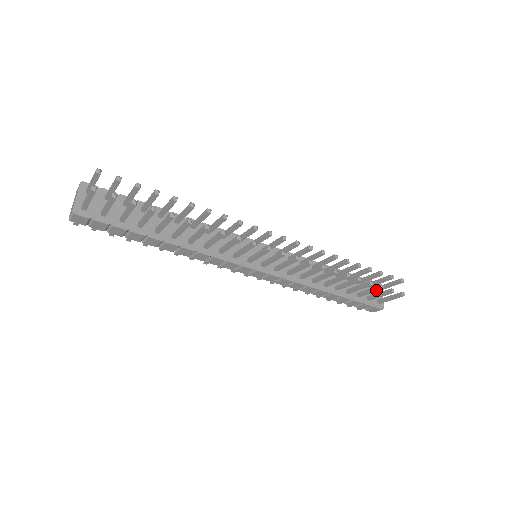
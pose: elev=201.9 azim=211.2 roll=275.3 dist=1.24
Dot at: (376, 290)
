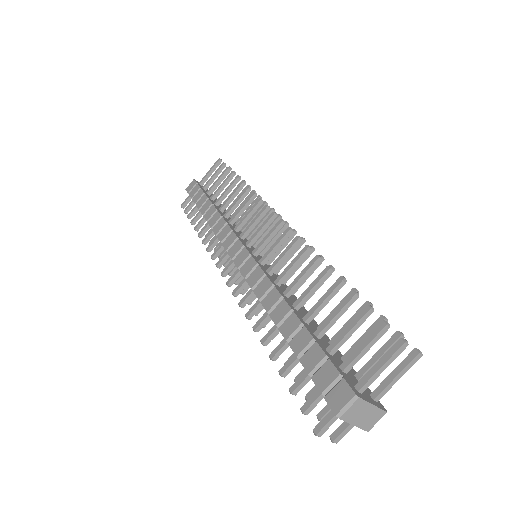
Dot at: (359, 317)
